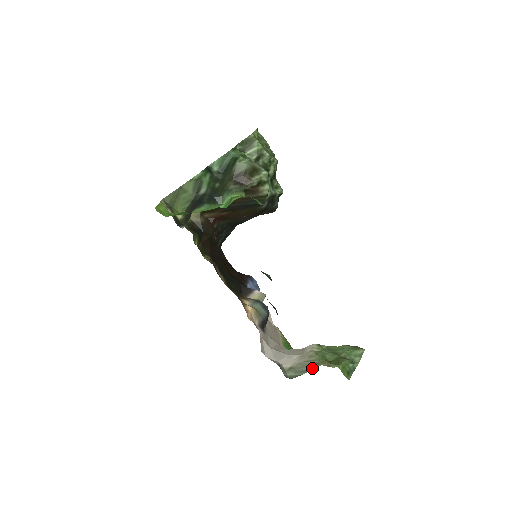
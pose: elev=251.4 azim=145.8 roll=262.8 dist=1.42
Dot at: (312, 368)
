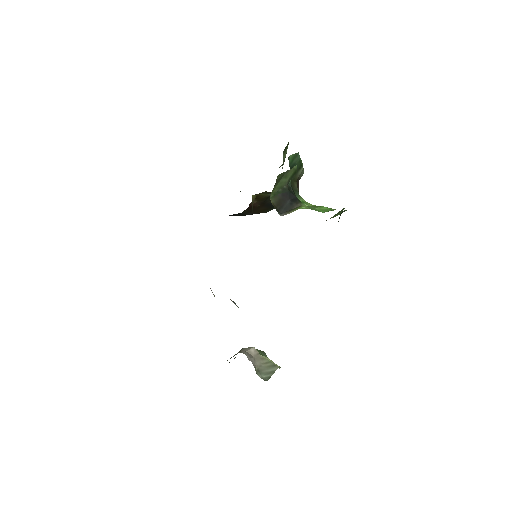
Dot at: (274, 369)
